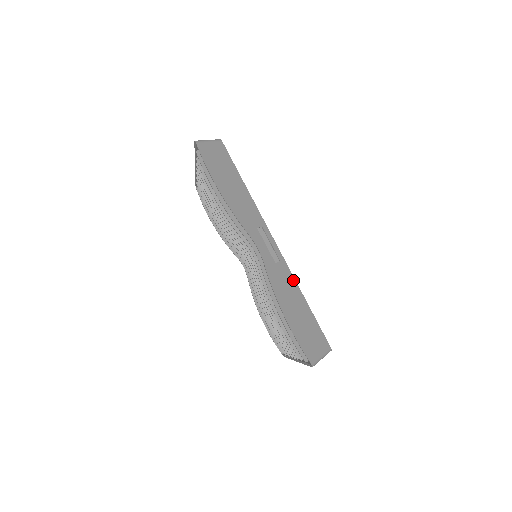
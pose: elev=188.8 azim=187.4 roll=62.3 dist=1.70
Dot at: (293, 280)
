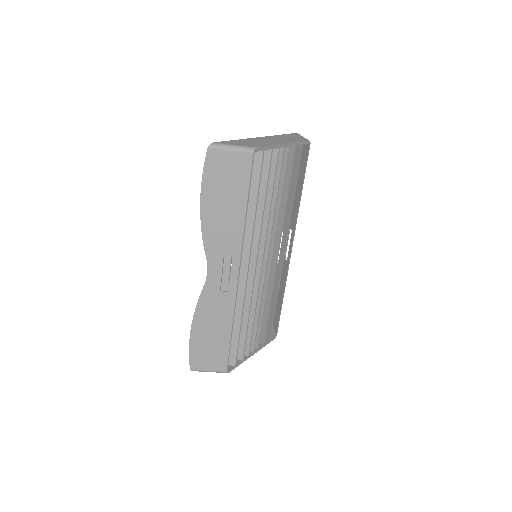
Dot at: (231, 312)
